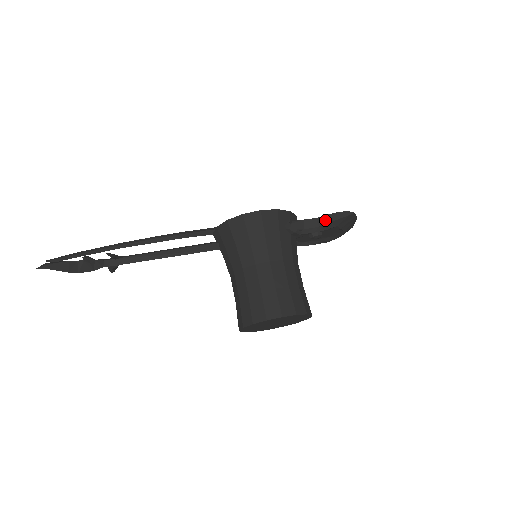
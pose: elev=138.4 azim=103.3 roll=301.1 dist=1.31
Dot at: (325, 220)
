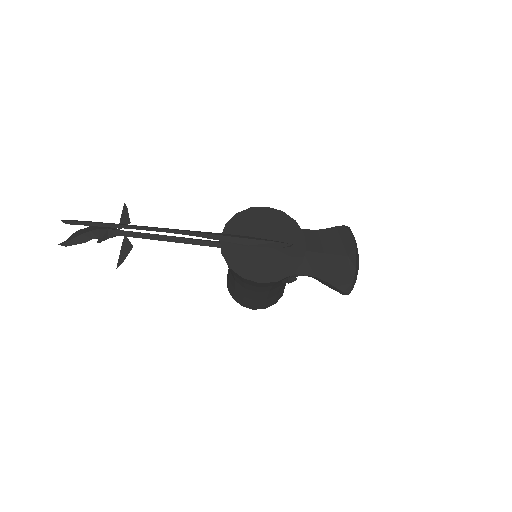
Dot at: (322, 282)
